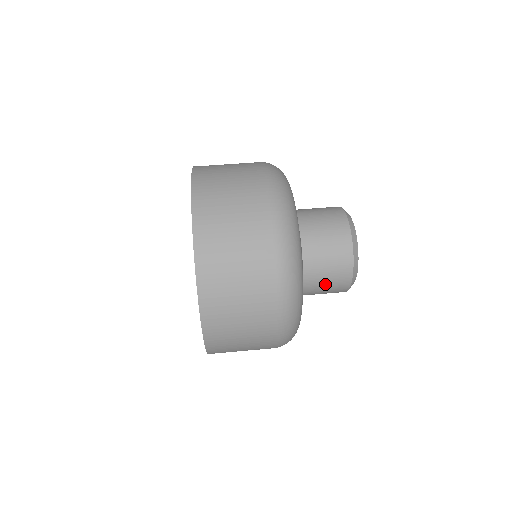
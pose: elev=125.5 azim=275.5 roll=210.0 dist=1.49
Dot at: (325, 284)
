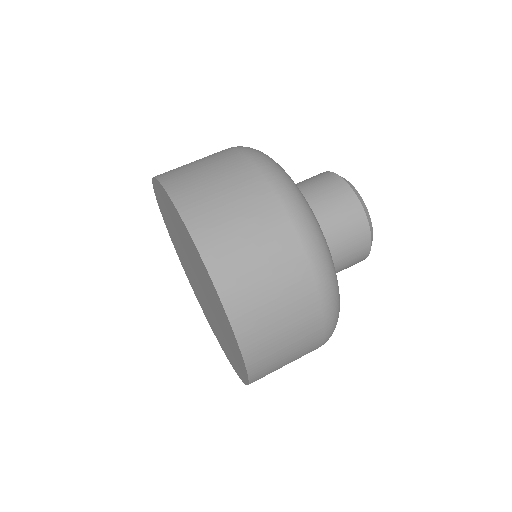
Dot at: occluded
